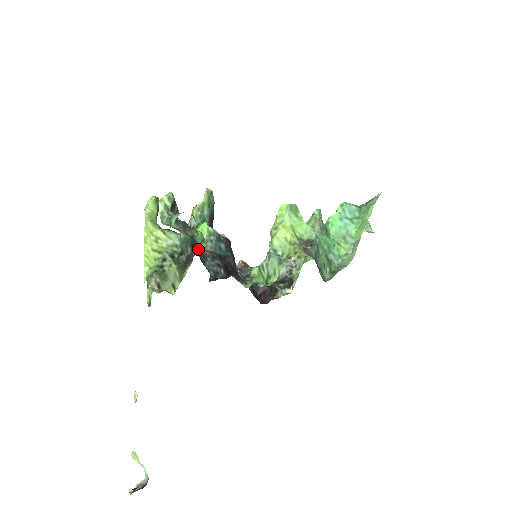
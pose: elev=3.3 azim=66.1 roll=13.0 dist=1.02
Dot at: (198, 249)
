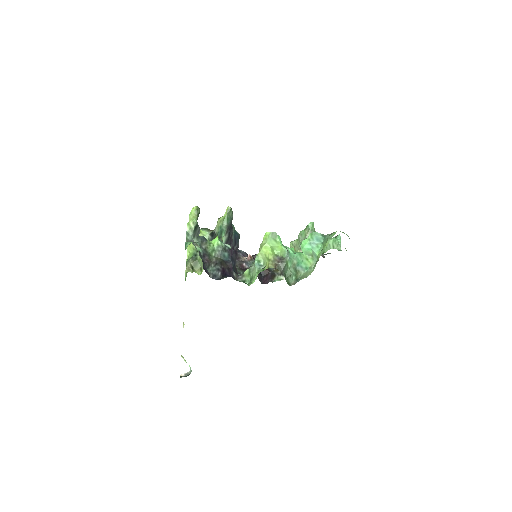
Dot at: (208, 257)
